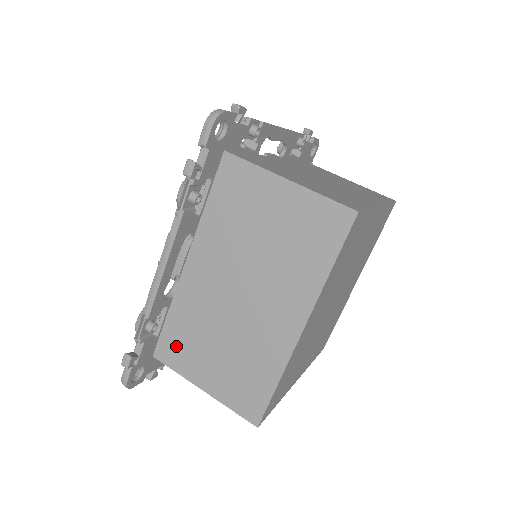
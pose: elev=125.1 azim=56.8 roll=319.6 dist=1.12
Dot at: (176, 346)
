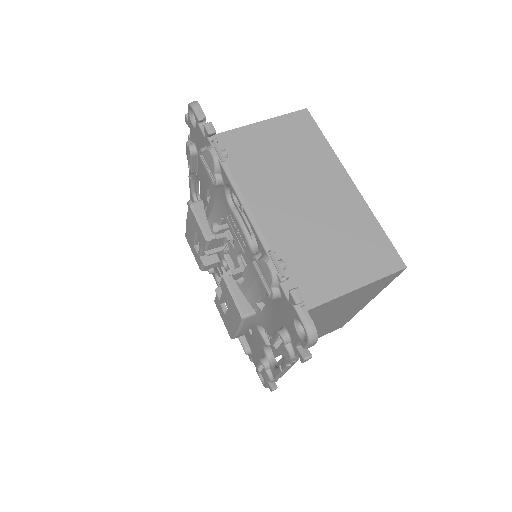
Dot at: occluded
